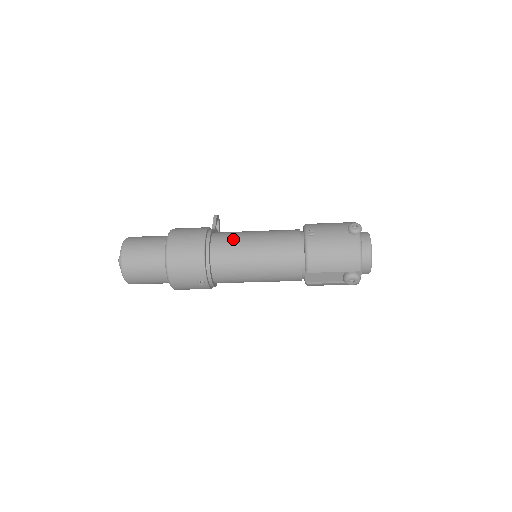
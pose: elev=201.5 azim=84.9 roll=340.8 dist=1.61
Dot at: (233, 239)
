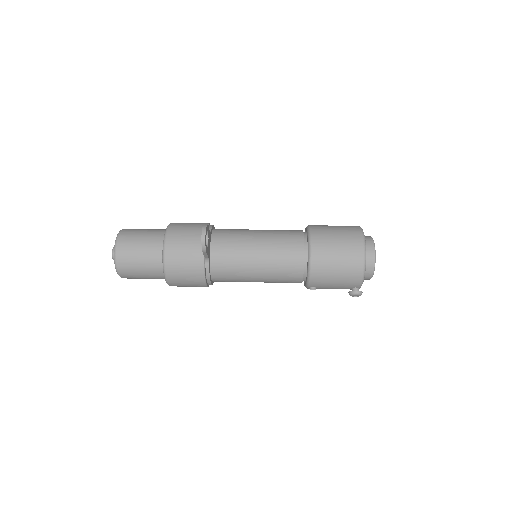
Dot at: (234, 281)
